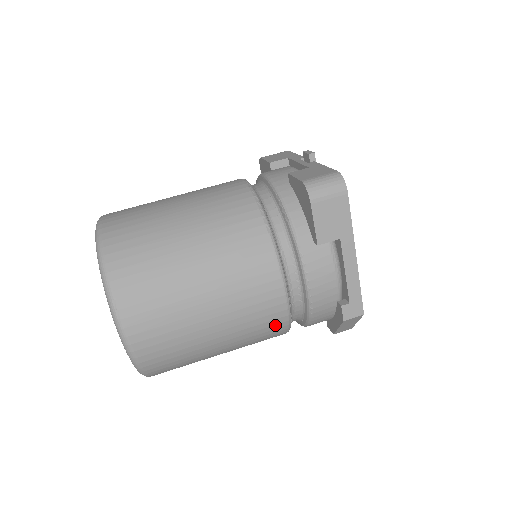
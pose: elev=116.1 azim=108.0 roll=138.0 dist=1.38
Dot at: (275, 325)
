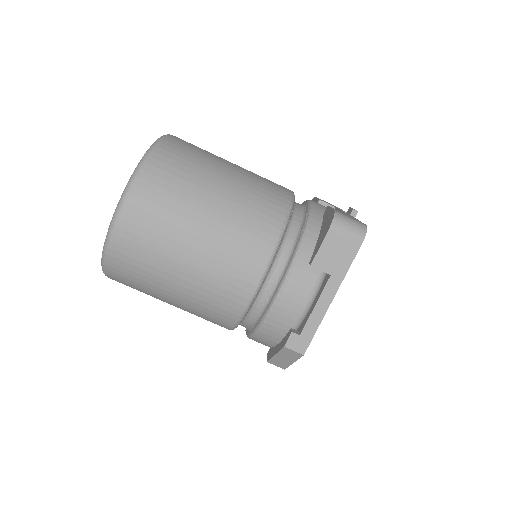
Dot at: (230, 307)
